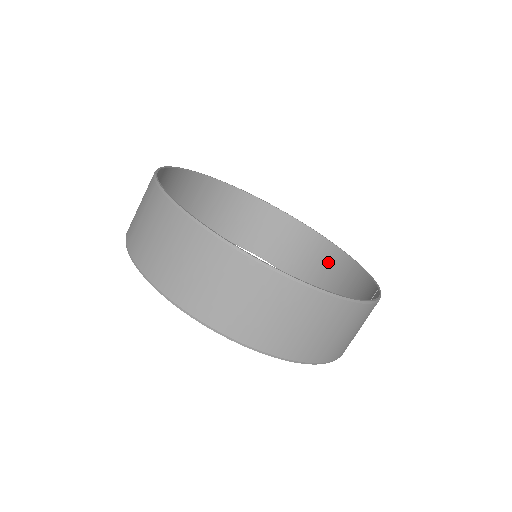
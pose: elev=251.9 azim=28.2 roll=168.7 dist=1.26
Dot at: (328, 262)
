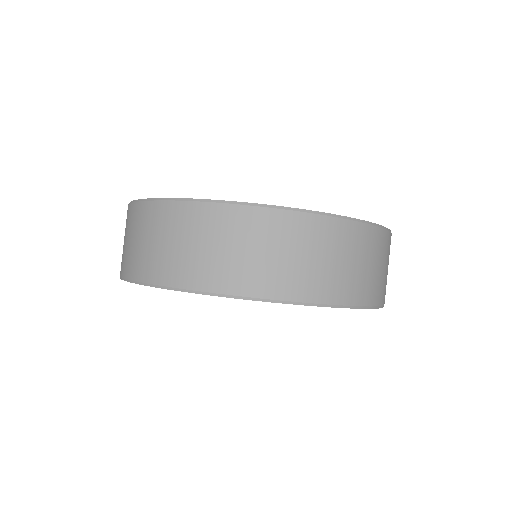
Dot at: occluded
